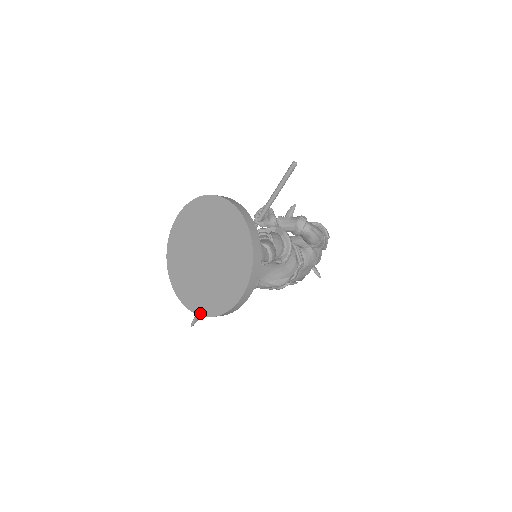
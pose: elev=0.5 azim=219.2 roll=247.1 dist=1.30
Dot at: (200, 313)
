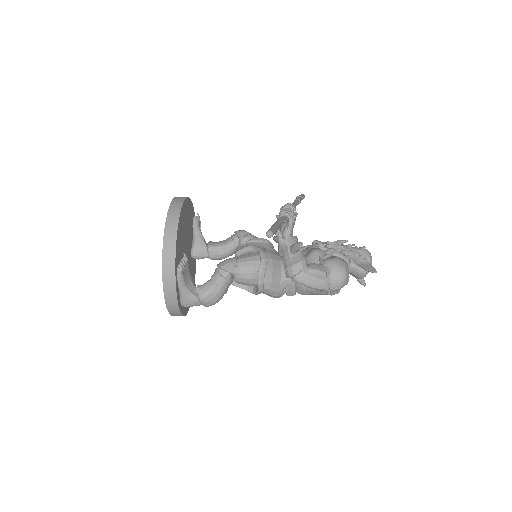
Dot at: occluded
